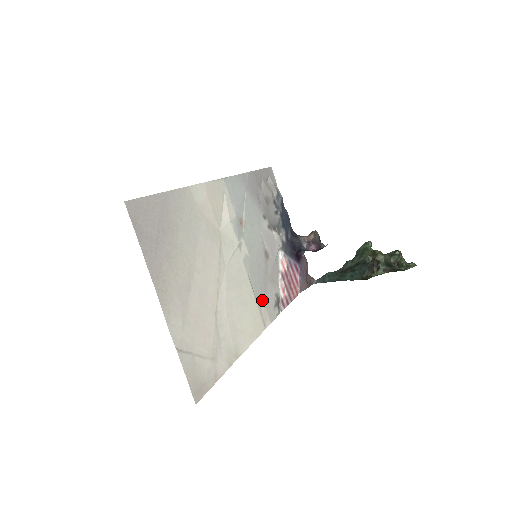
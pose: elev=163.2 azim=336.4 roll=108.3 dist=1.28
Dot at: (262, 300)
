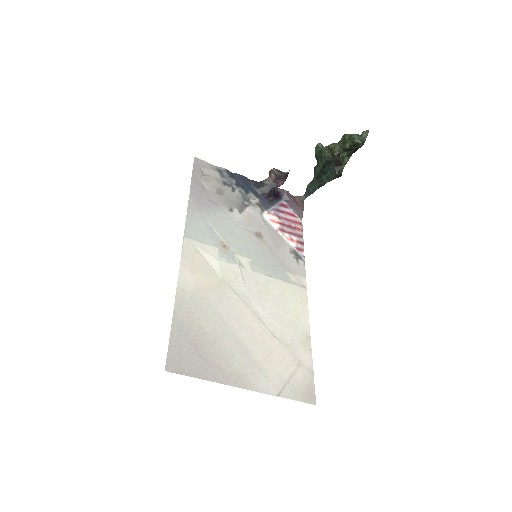
Dot at: (287, 273)
